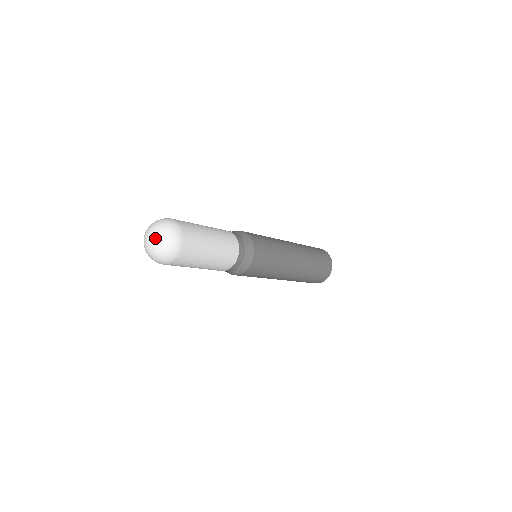
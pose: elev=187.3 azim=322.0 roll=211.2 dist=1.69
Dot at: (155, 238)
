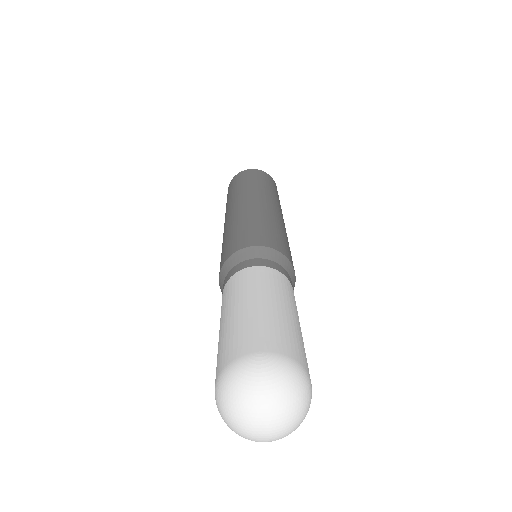
Dot at: (281, 432)
